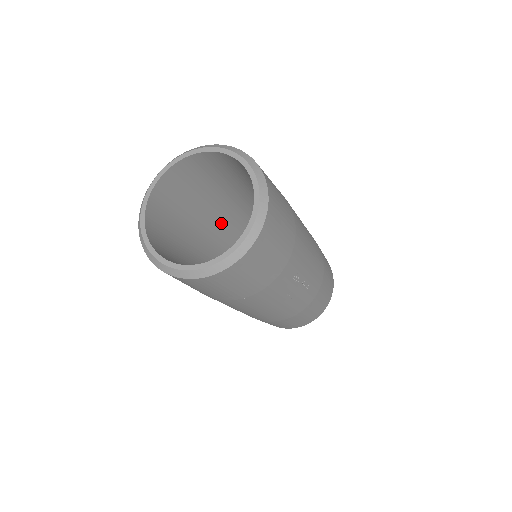
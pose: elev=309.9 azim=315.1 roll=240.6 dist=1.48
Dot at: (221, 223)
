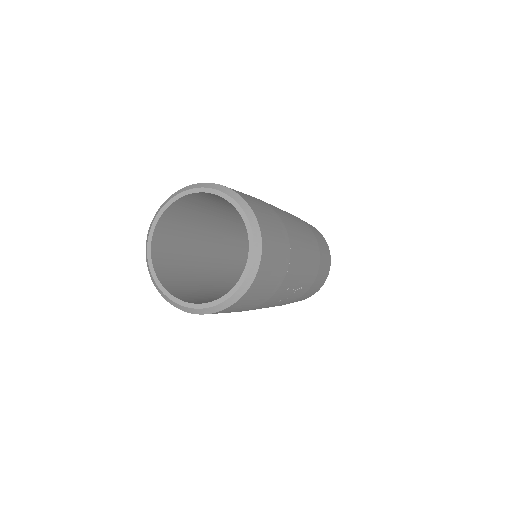
Dot at: (226, 222)
